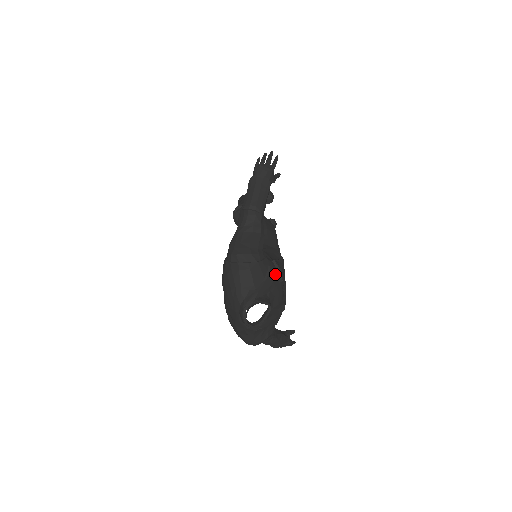
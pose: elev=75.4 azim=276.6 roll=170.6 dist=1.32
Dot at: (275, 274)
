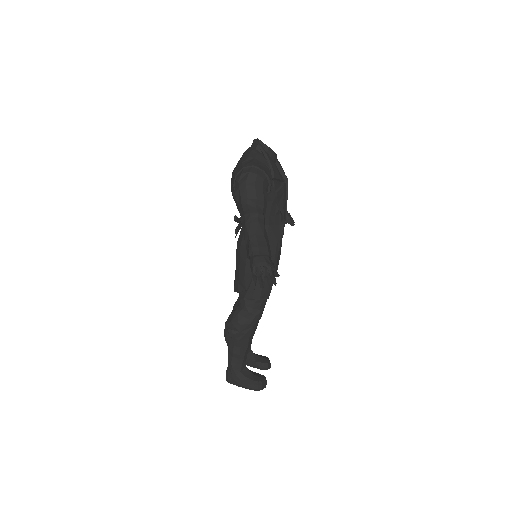
Dot at: occluded
